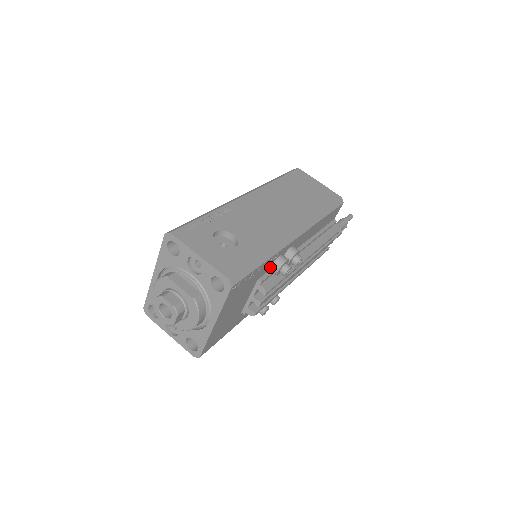
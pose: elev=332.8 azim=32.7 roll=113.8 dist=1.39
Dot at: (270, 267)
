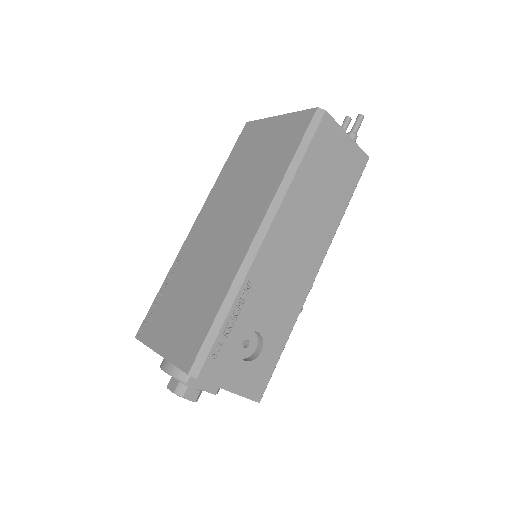
Dot at: occluded
